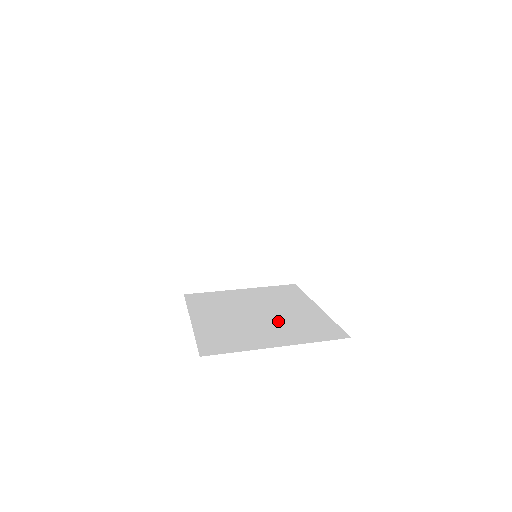
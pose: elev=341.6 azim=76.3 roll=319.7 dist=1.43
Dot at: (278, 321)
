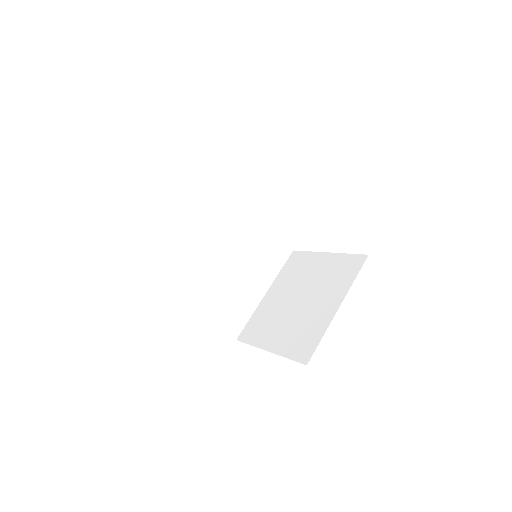
Dot at: (246, 257)
